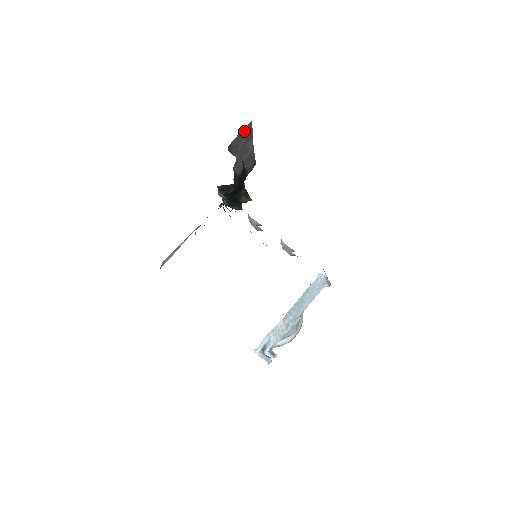
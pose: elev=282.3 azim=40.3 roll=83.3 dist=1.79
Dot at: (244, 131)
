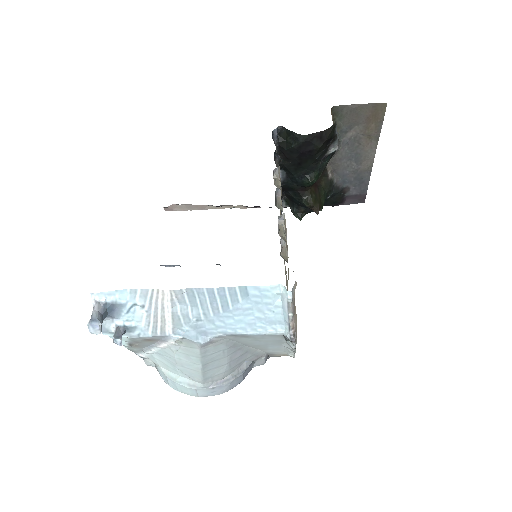
Dot at: (369, 110)
